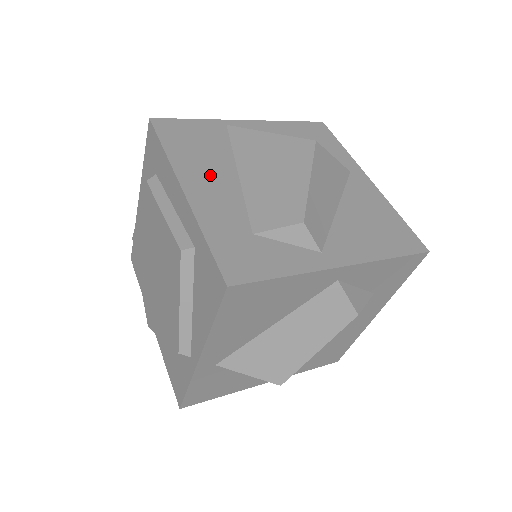
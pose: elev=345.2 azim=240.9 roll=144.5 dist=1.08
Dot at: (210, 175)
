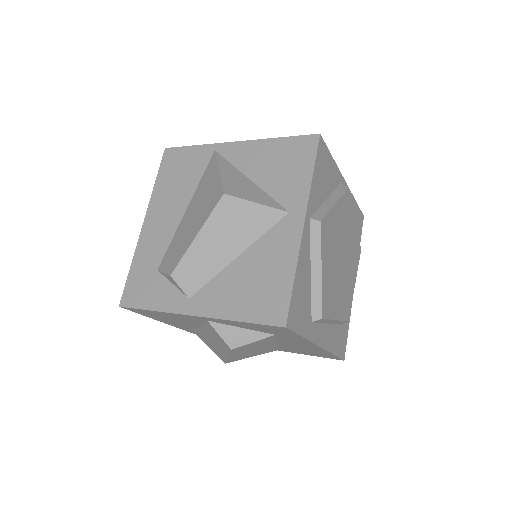
Dot at: (167, 210)
